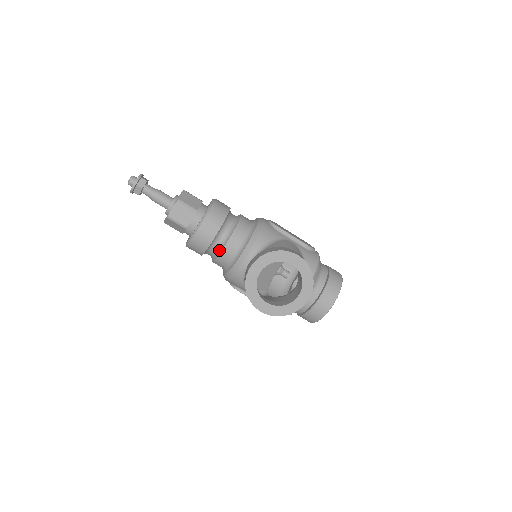
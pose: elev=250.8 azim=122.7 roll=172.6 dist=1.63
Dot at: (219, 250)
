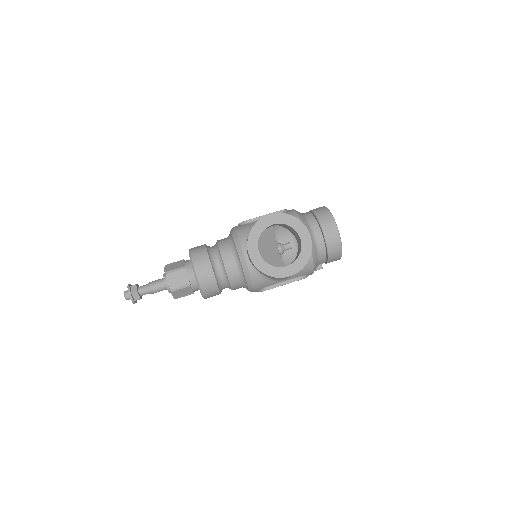
Dot at: (225, 275)
